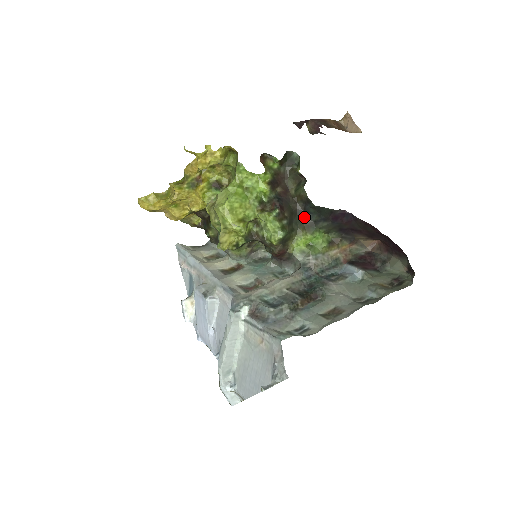
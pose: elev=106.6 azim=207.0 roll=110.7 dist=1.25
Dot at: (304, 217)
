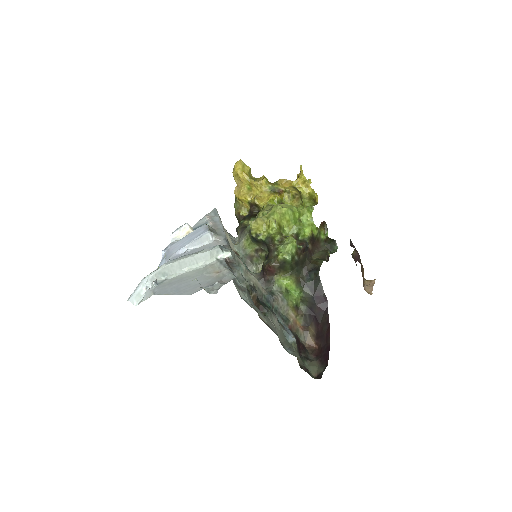
Dot at: (304, 274)
